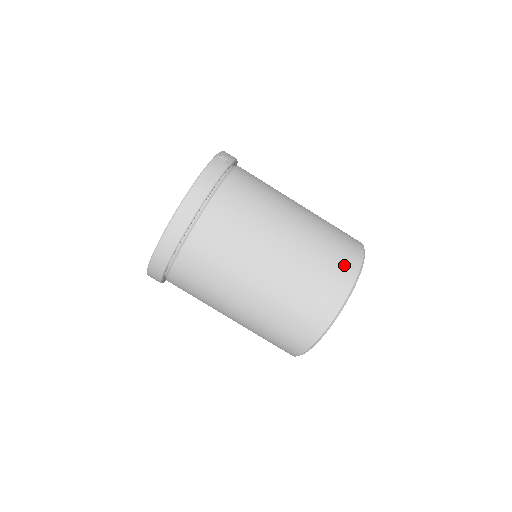
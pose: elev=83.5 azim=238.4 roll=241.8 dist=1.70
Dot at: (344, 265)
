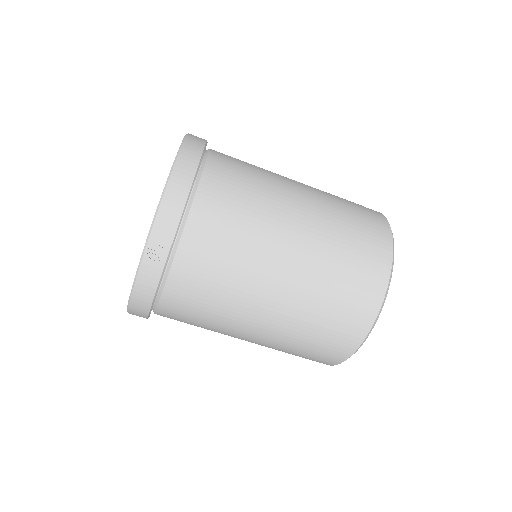
Dot at: (337, 346)
